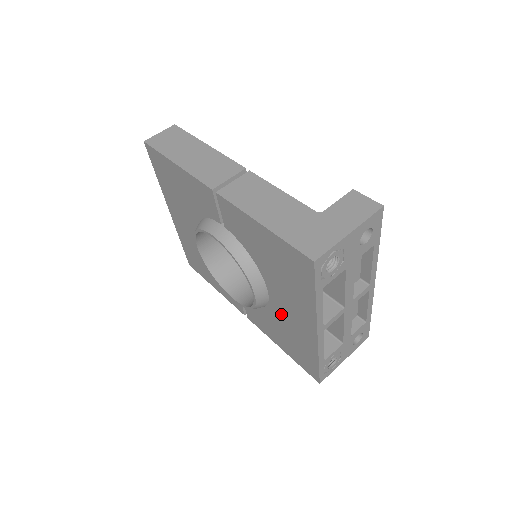
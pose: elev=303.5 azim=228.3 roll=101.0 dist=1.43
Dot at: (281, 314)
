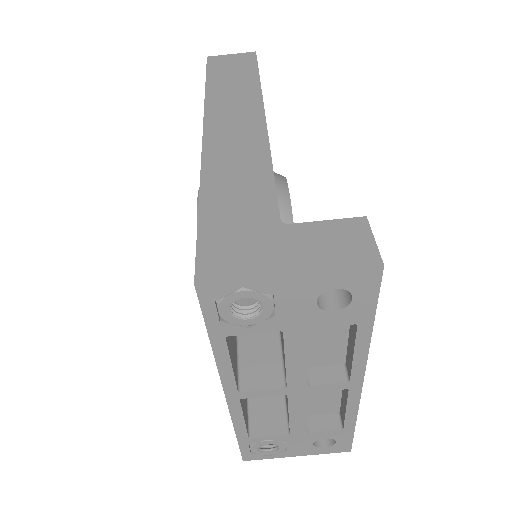
Dot at: occluded
